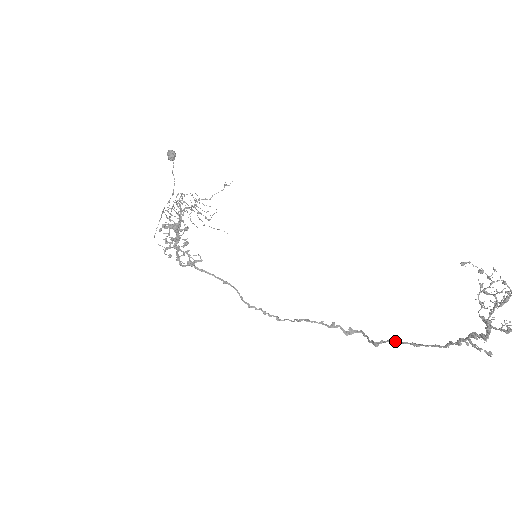
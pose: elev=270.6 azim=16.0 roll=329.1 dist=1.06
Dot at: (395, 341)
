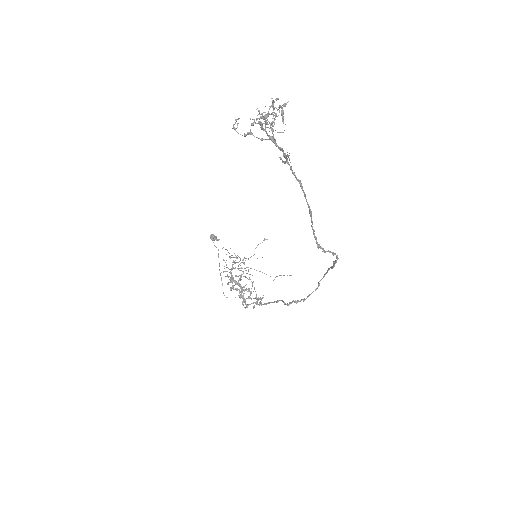
Dot at: occluded
